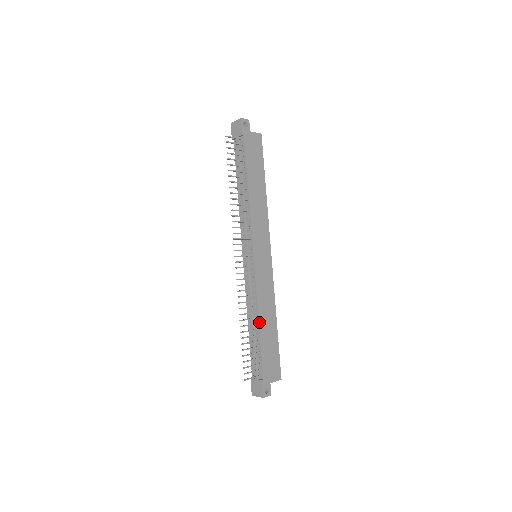
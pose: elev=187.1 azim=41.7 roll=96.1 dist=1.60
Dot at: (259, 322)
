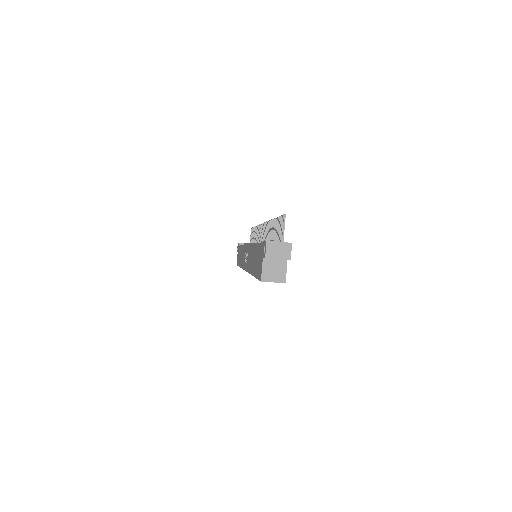
Dot at: occluded
